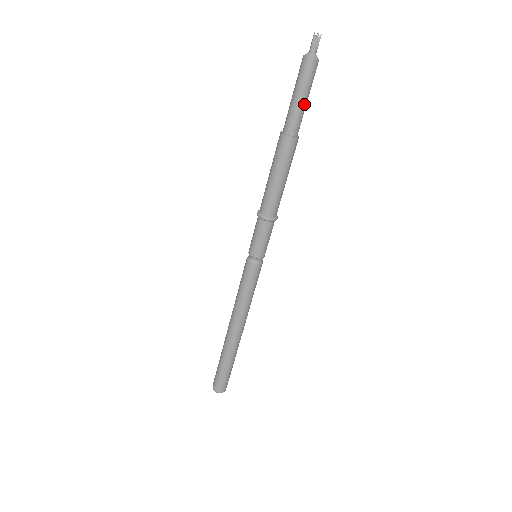
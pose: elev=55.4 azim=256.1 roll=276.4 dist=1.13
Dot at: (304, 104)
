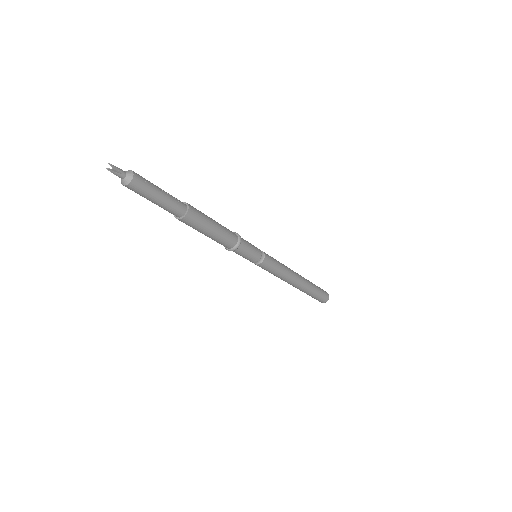
Dot at: (163, 200)
